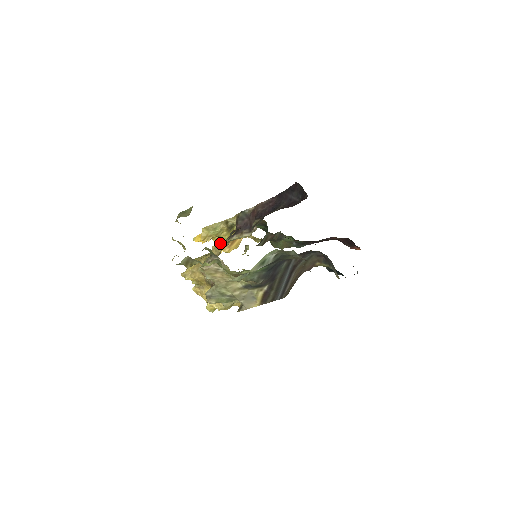
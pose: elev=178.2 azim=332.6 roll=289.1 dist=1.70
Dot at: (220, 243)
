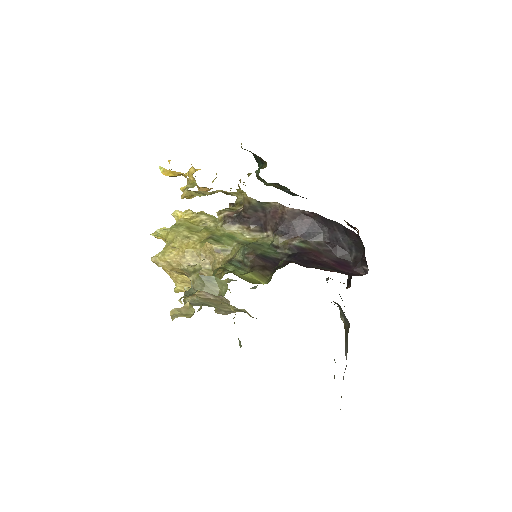
Dot at: (199, 187)
